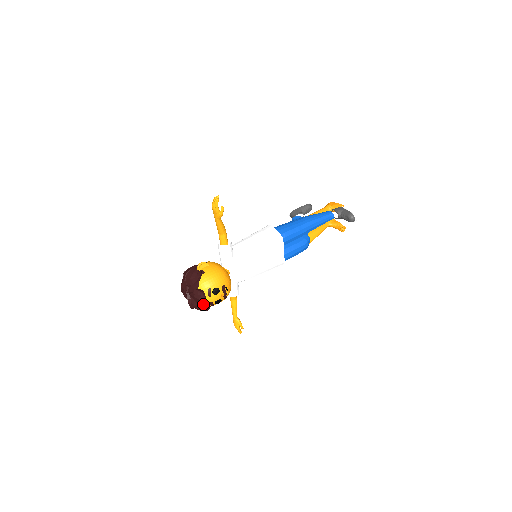
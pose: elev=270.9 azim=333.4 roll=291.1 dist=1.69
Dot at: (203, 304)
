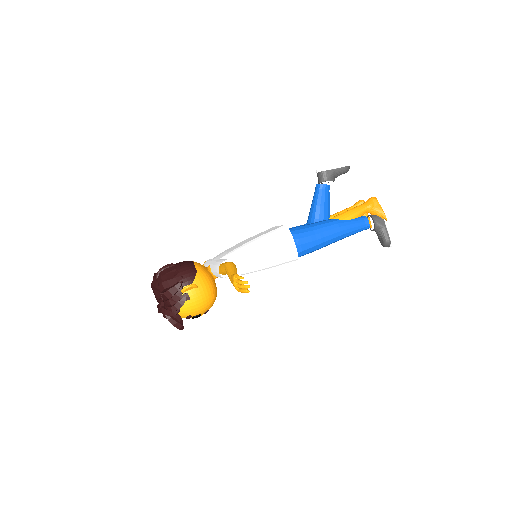
Dot at: (177, 326)
